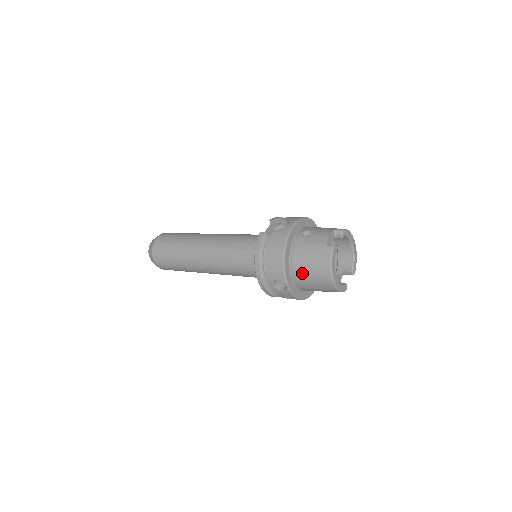
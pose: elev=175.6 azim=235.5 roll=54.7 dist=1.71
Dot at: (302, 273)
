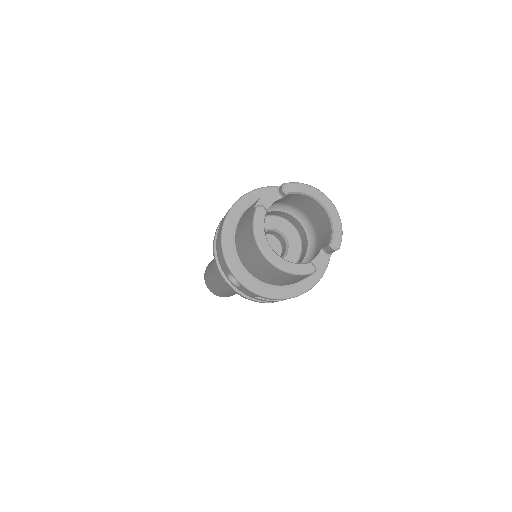
Dot at: (244, 257)
